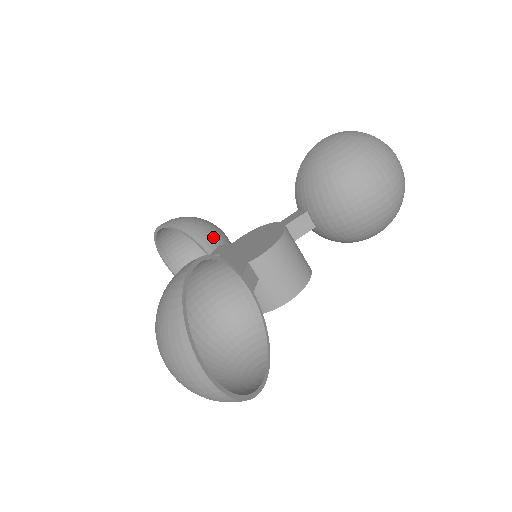
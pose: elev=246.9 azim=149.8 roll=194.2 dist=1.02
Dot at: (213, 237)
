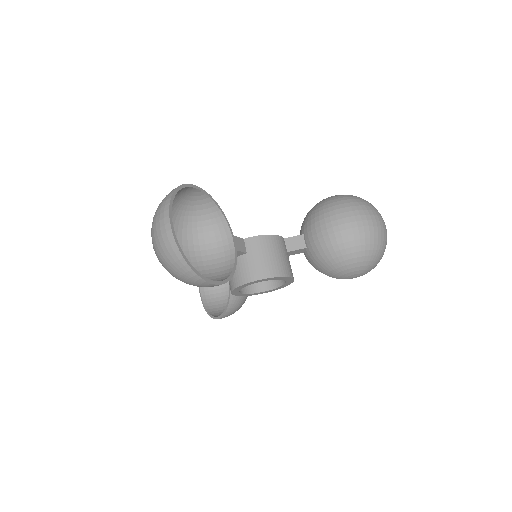
Dot at: occluded
